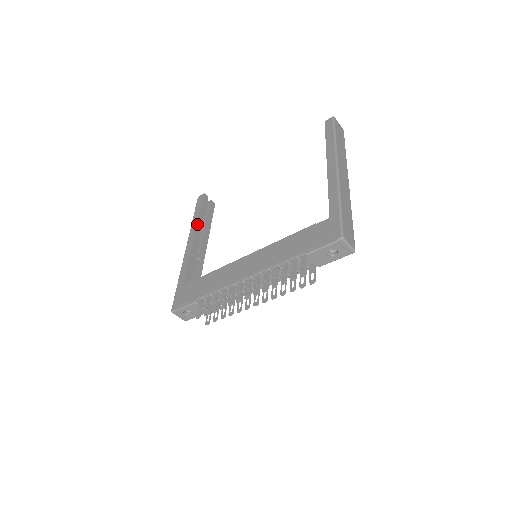
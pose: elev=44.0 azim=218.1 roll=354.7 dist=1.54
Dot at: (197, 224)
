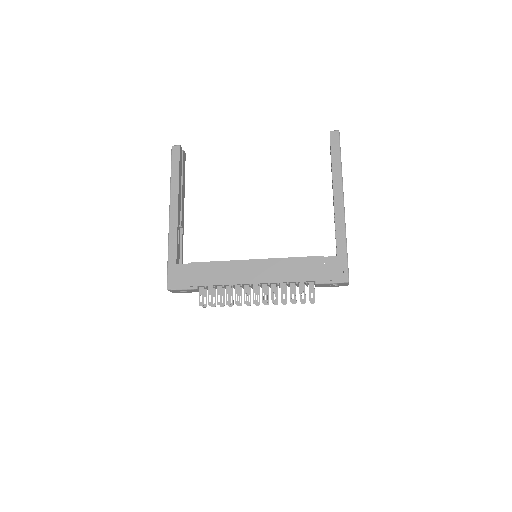
Dot at: (179, 187)
